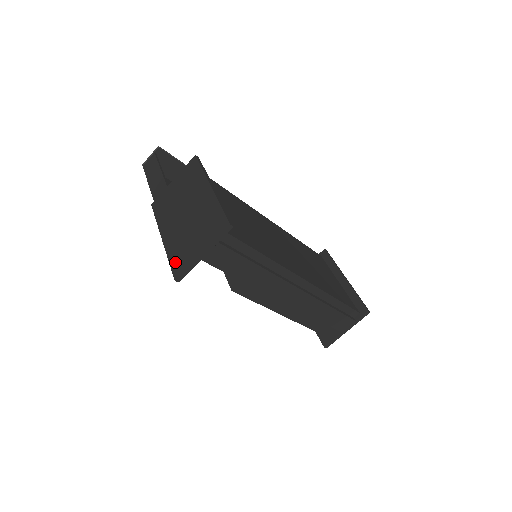
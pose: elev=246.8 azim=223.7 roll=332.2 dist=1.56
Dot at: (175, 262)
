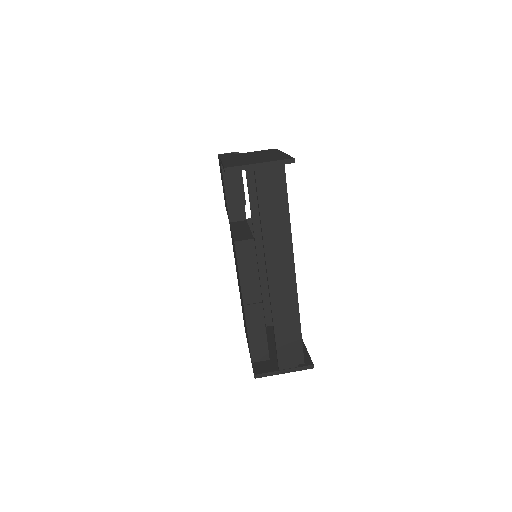
Dot at: (230, 164)
